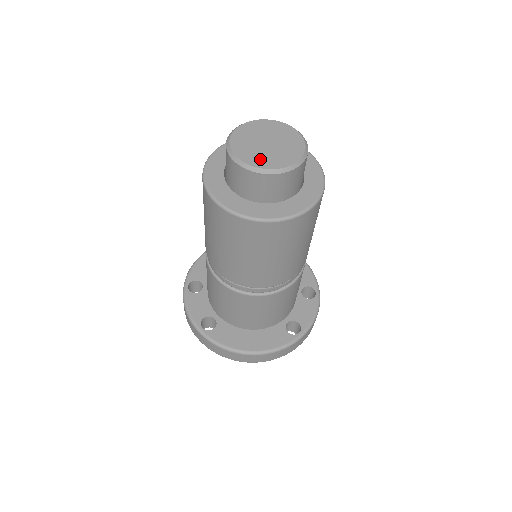
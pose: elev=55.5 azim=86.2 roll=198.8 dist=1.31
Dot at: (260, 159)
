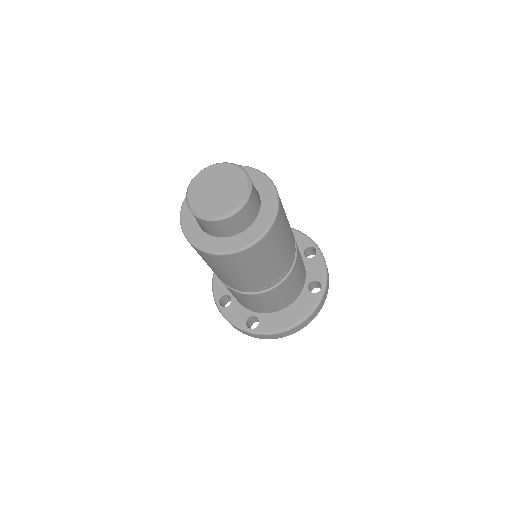
Dot at: (220, 207)
